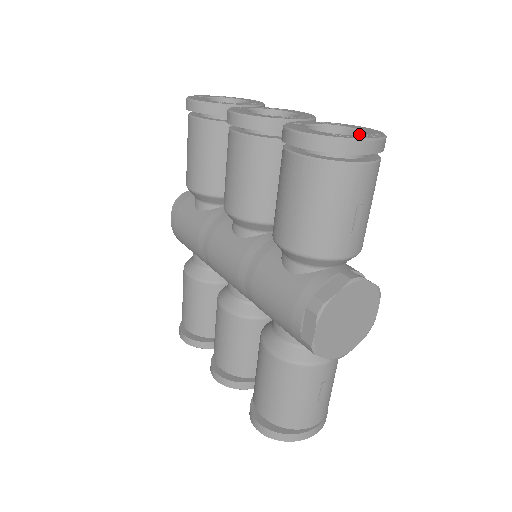
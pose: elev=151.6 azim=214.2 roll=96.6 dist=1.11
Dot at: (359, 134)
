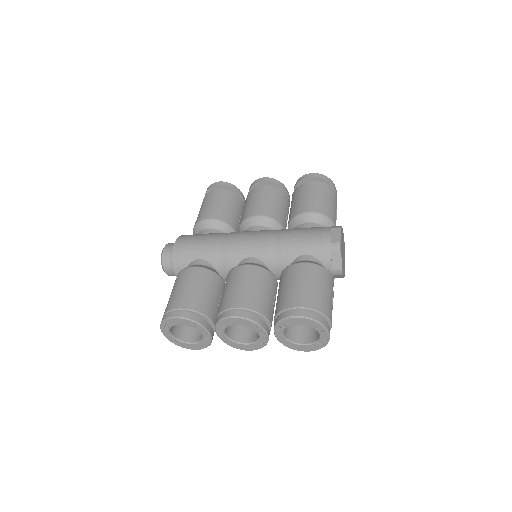
Dot at: occluded
